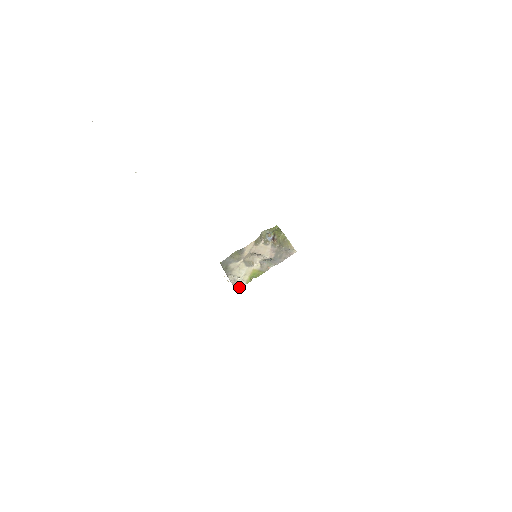
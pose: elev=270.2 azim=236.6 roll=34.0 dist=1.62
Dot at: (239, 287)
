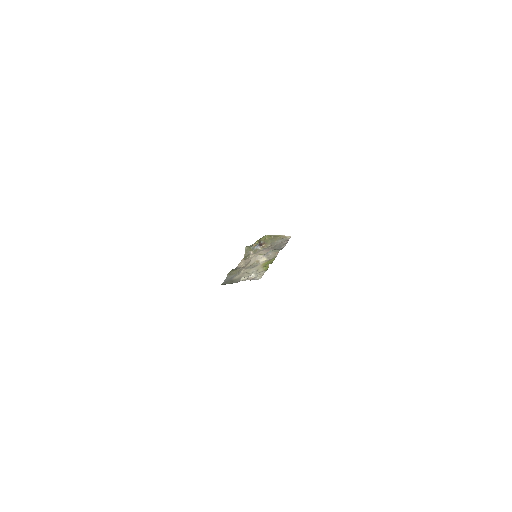
Dot at: (261, 276)
